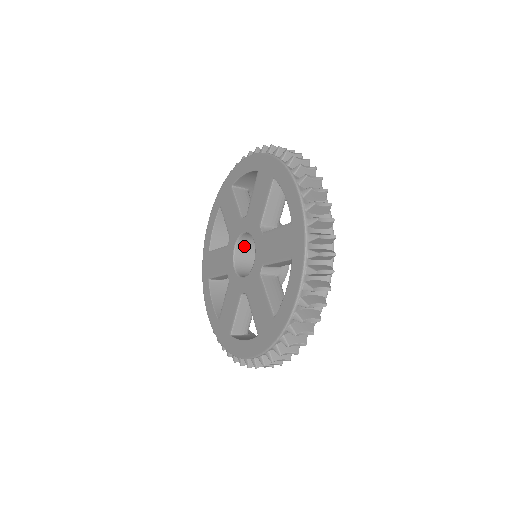
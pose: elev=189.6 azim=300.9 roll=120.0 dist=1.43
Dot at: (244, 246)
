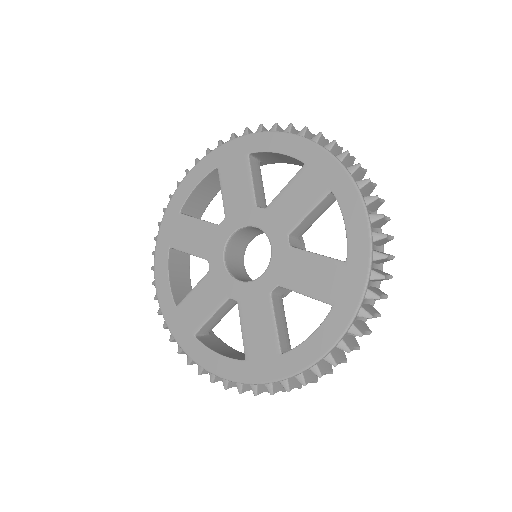
Dot at: (241, 235)
